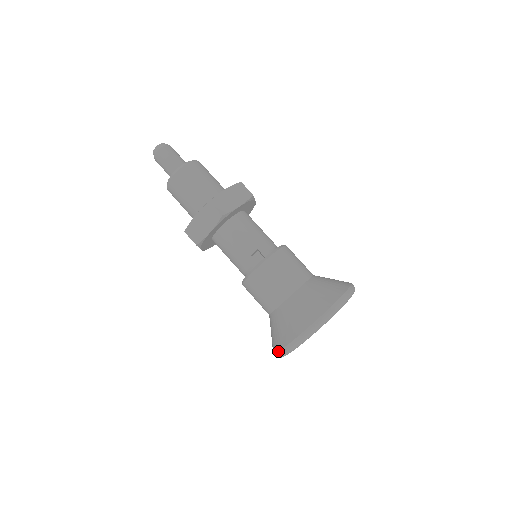
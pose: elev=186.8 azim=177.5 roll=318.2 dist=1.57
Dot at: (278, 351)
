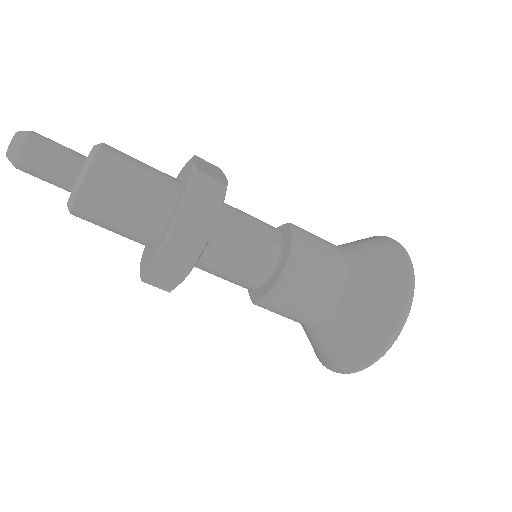
Dot at: (385, 343)
